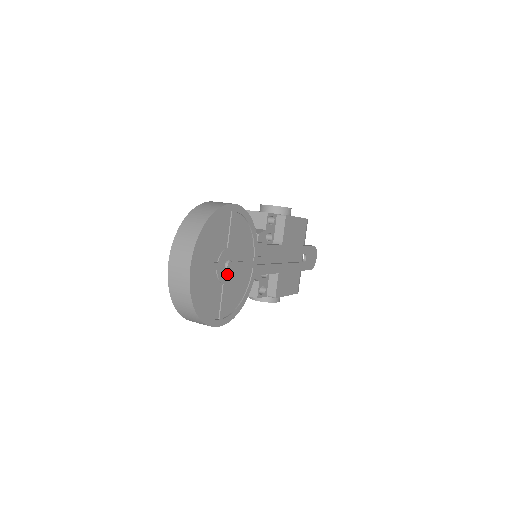
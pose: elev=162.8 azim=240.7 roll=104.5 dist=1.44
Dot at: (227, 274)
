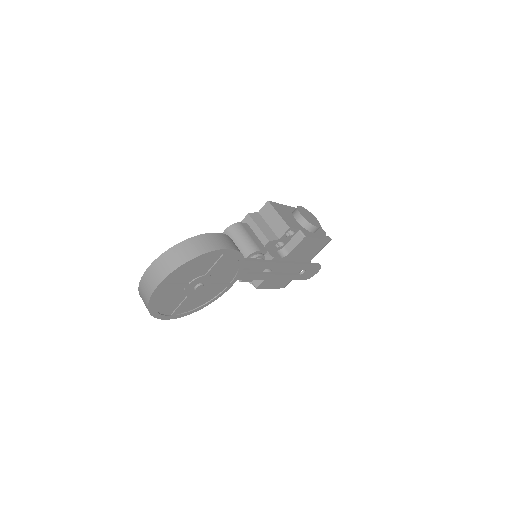
Dot at: (195, 290)
